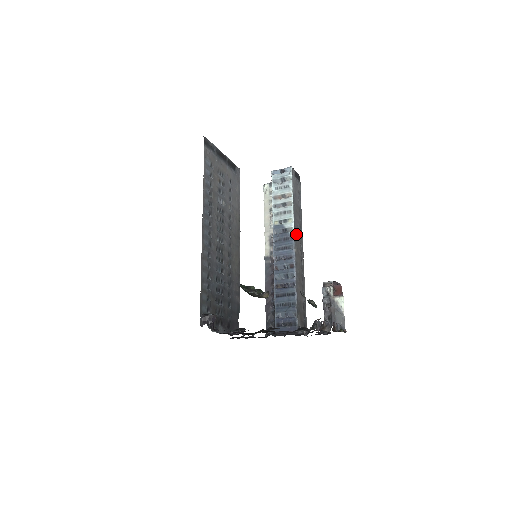
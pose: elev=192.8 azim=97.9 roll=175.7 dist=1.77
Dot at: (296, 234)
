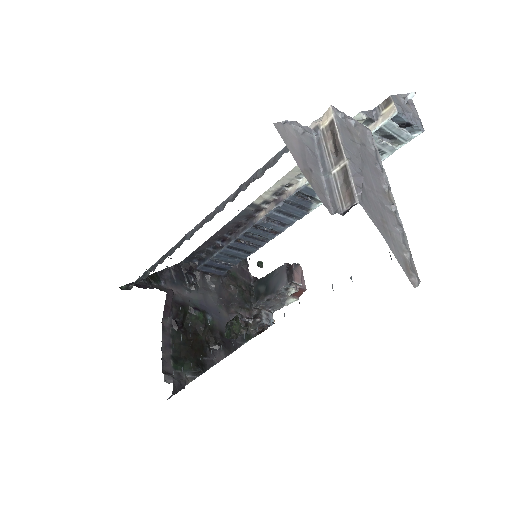
Dot at: occluded
